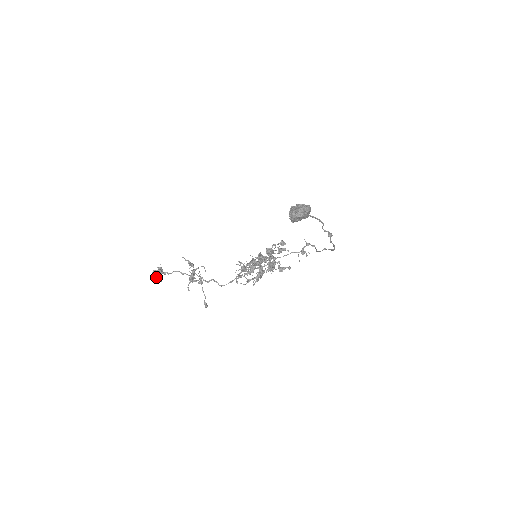
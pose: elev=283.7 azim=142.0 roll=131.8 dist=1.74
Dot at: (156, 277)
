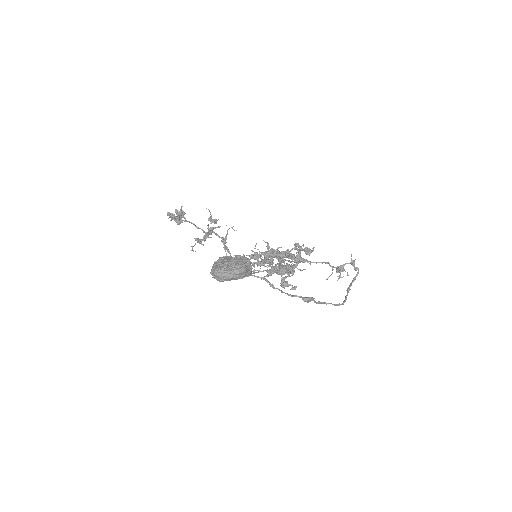
Dot at: (171, 219)
